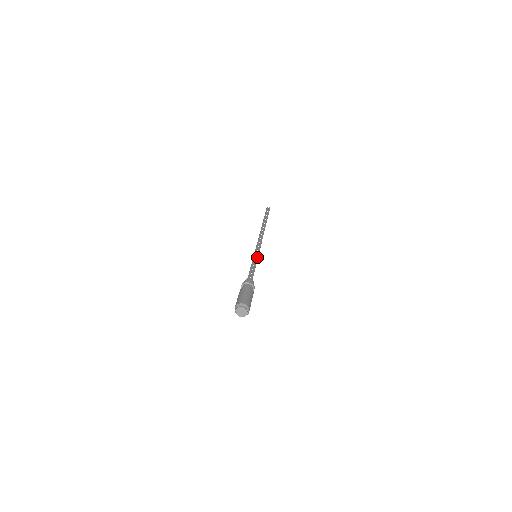
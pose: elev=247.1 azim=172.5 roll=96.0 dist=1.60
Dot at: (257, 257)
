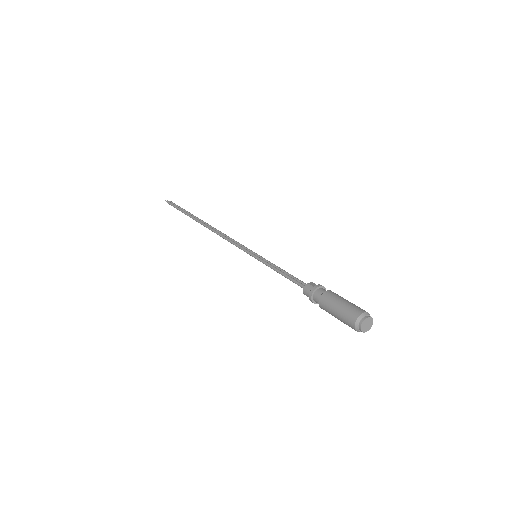
Dot at: (262, 257)
